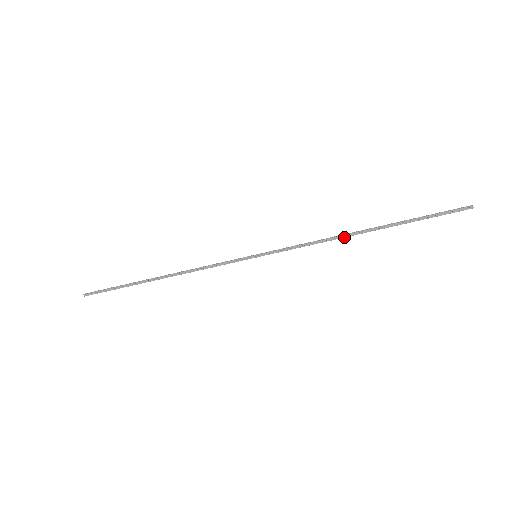
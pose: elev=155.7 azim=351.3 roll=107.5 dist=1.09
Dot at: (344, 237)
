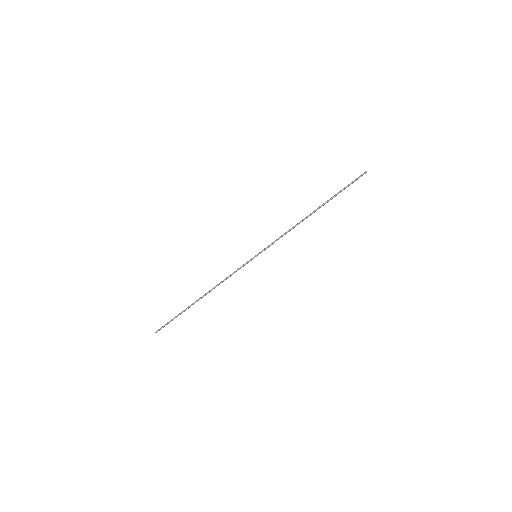
Dot at: occluded
